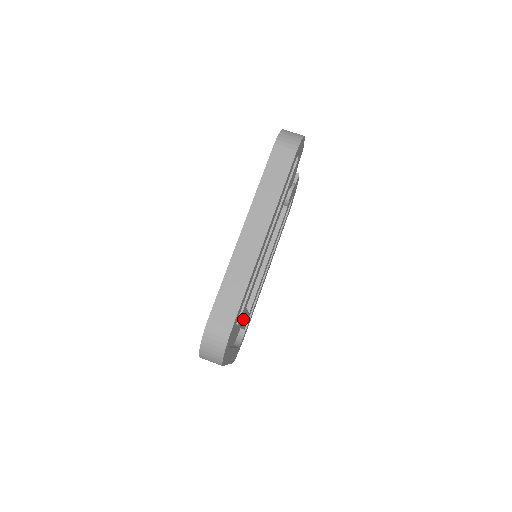
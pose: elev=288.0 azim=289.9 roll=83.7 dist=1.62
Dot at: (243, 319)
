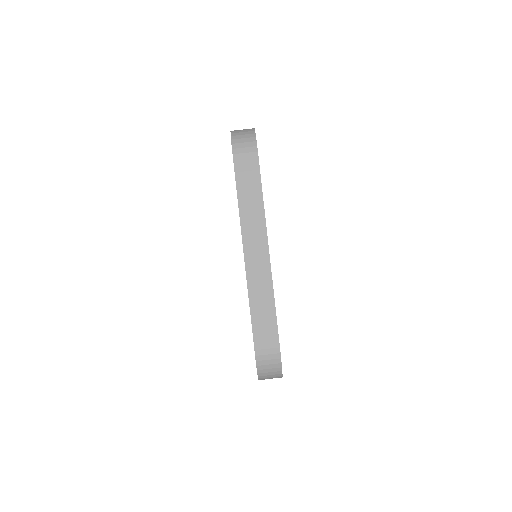
Dot at: occluded
